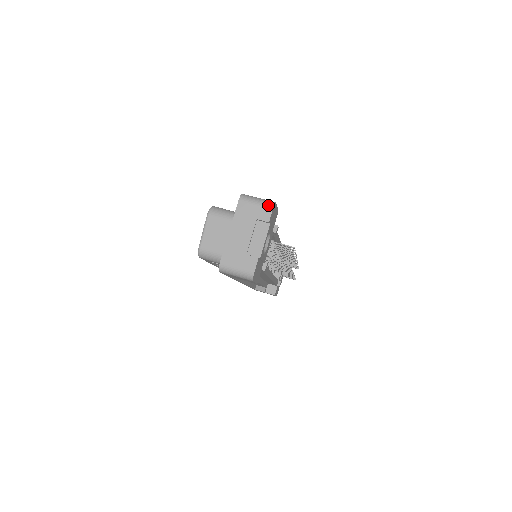
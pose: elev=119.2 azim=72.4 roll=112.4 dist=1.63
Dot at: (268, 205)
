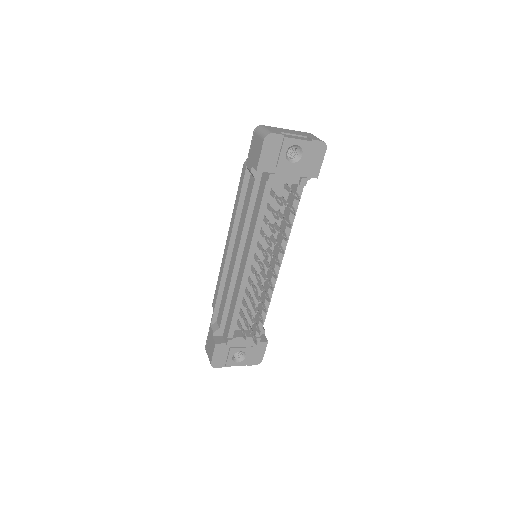
Dot at: occluded
